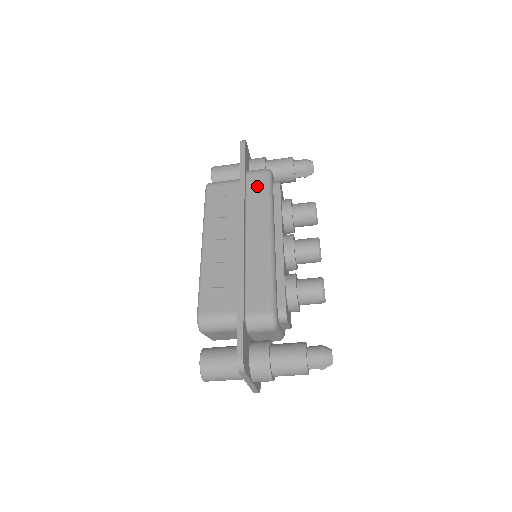
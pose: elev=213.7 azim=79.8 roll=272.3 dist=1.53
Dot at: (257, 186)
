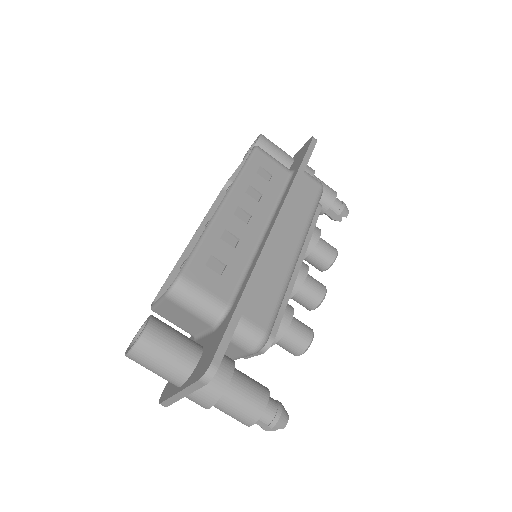
Dot at: (308, 191)
